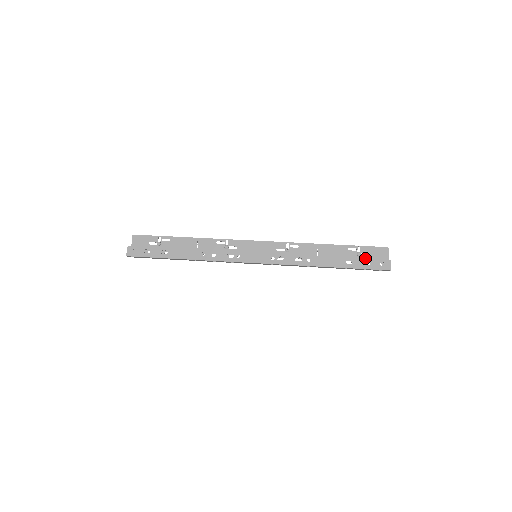
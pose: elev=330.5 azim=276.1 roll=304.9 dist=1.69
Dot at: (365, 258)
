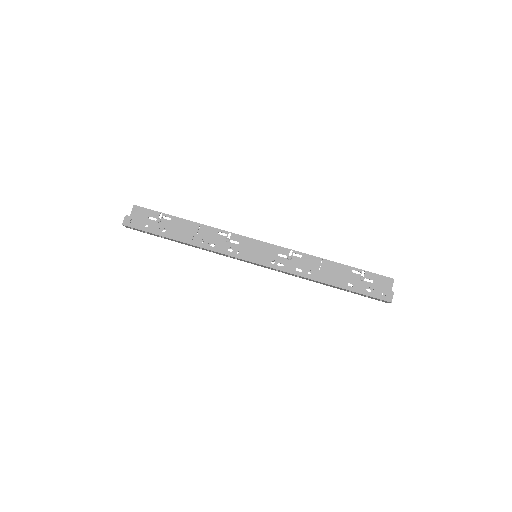
Dot at: occluded
